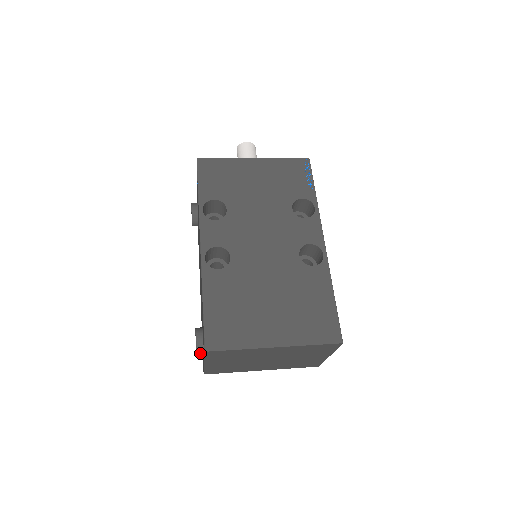
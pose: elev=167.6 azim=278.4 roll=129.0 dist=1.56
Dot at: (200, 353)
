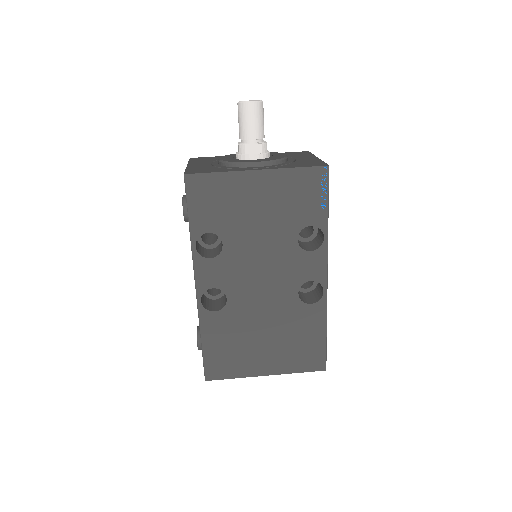
Dot at: occluded
